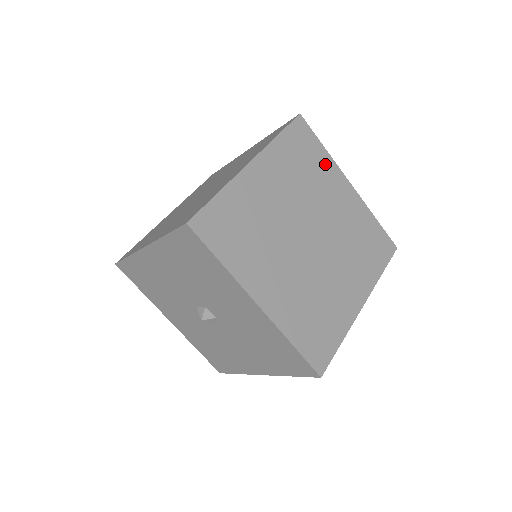
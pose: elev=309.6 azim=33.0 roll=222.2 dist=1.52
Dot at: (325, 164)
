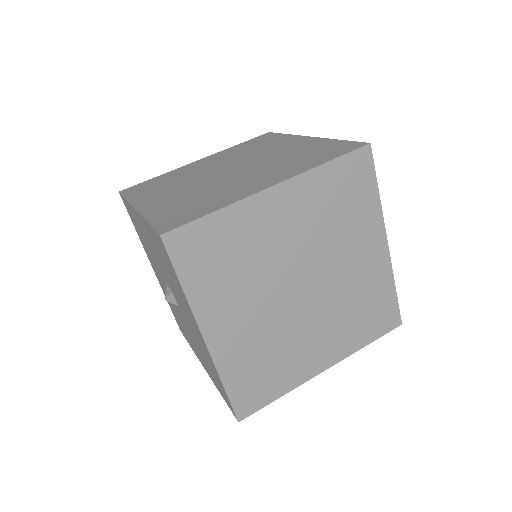
Dot at: (368, 212)
